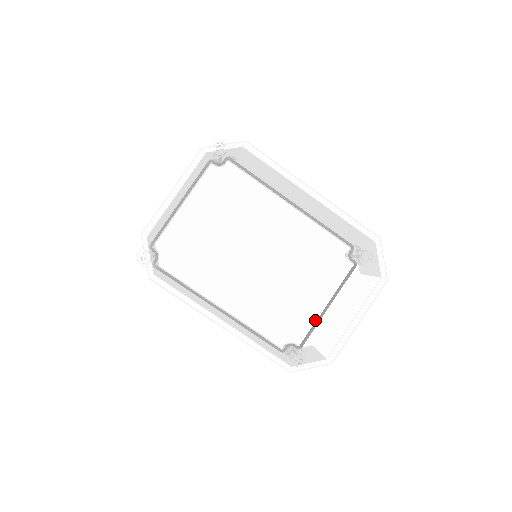
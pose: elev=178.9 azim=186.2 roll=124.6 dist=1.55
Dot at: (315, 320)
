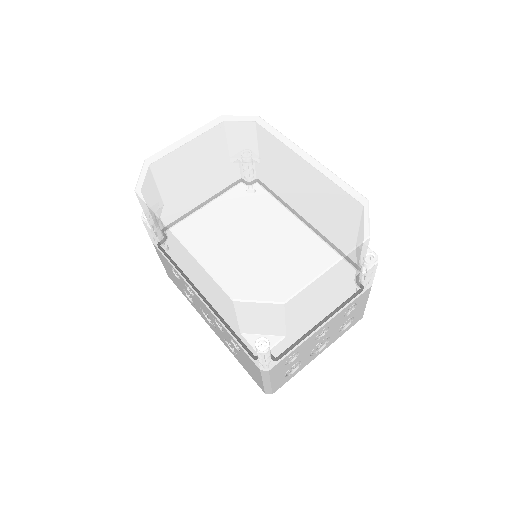
Dot at: (278, 255)
